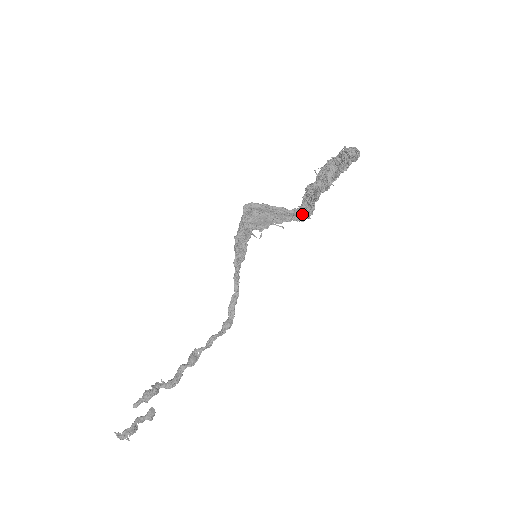
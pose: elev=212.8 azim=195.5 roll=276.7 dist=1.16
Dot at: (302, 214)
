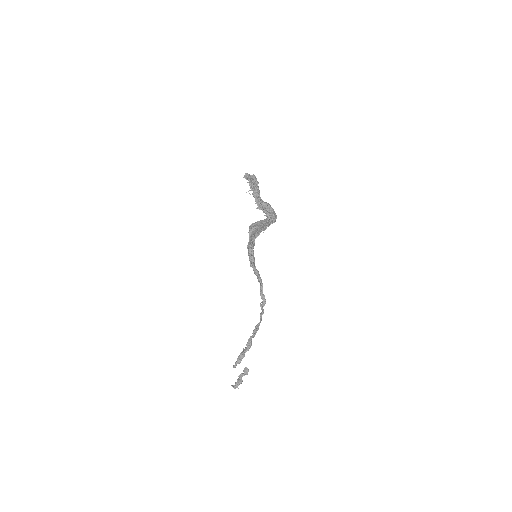
Dot at: occluded
